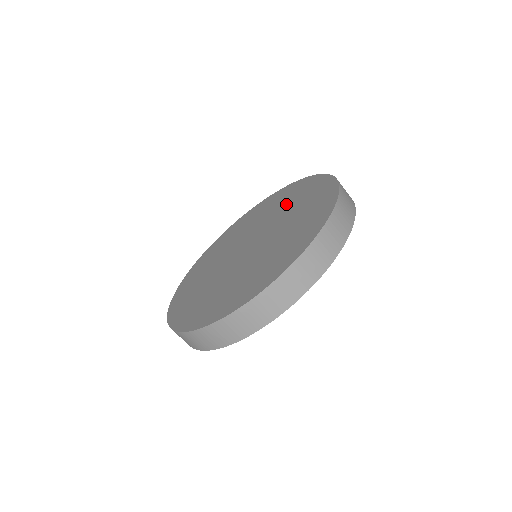
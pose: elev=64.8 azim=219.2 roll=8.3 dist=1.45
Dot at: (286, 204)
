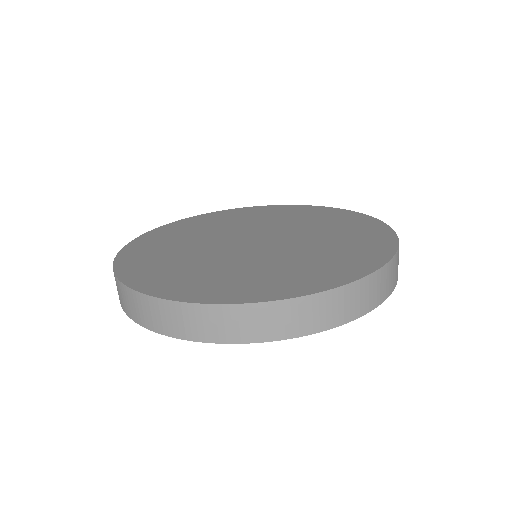
Dot at: (330, 229)
